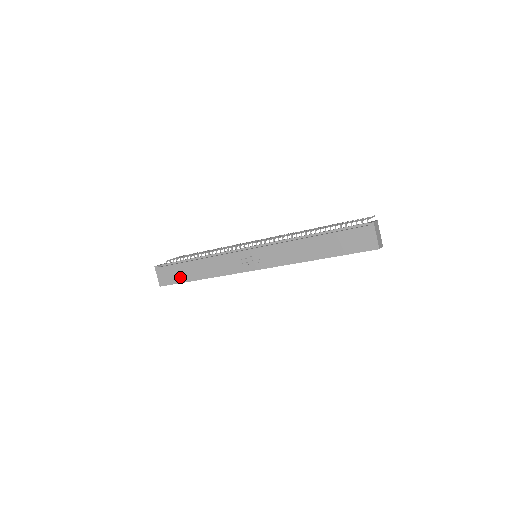
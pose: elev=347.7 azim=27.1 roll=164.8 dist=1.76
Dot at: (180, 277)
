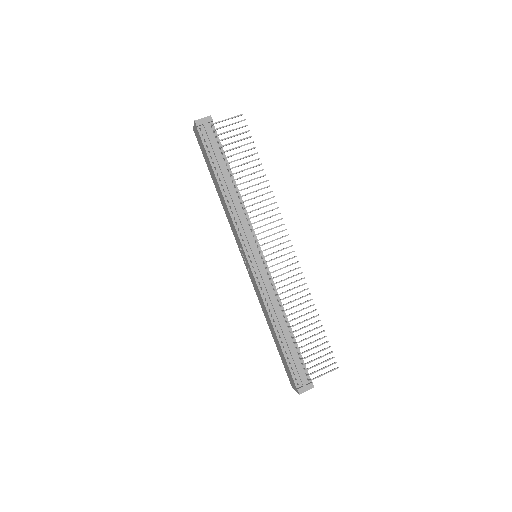
Dot at: (206, 161)
